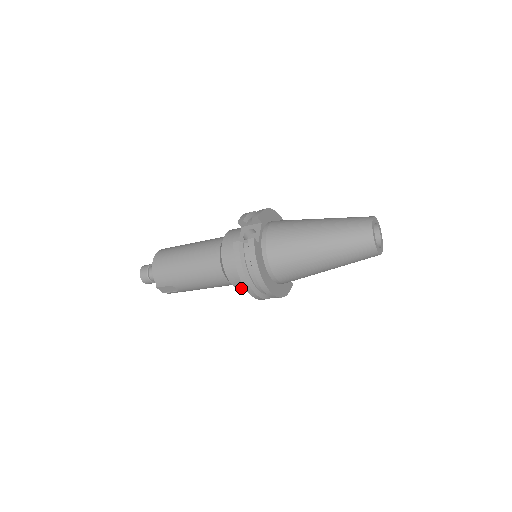
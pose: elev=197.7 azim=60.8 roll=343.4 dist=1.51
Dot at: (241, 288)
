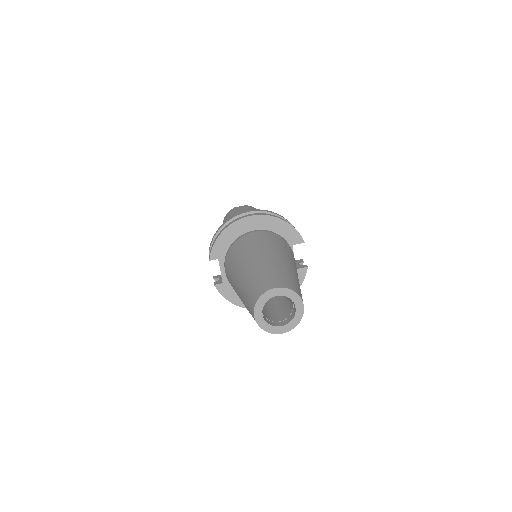
Dot at: occluded
